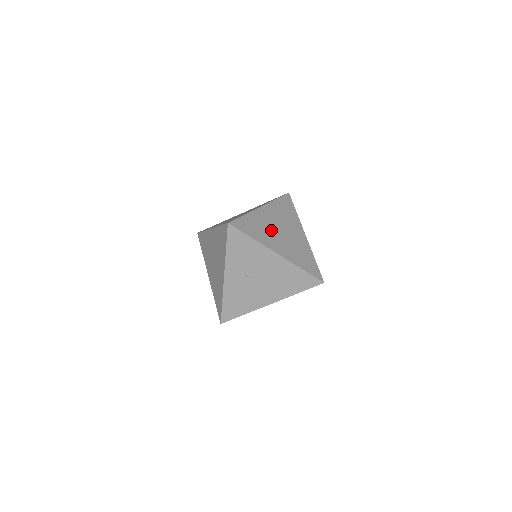
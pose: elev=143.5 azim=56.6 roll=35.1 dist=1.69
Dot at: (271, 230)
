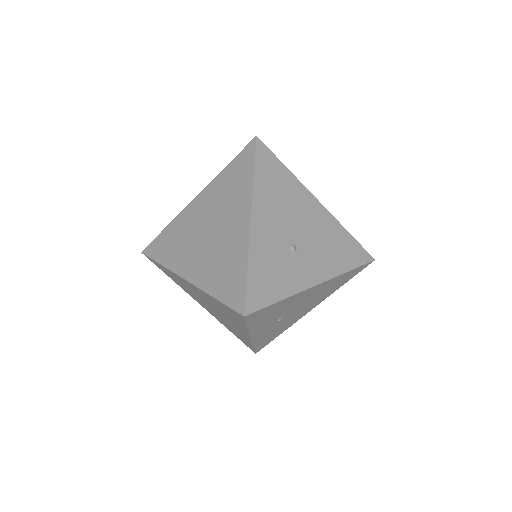
Dot at: (287, 251)
